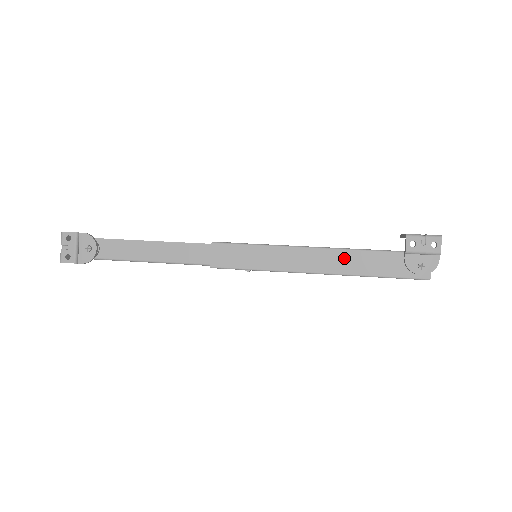
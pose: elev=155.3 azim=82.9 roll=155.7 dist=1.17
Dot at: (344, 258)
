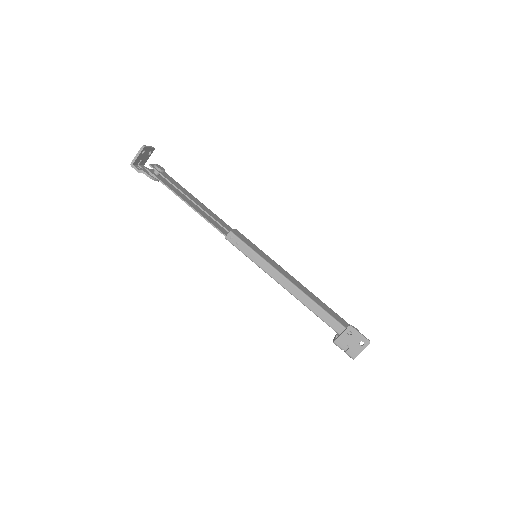
Dot at: occluded
